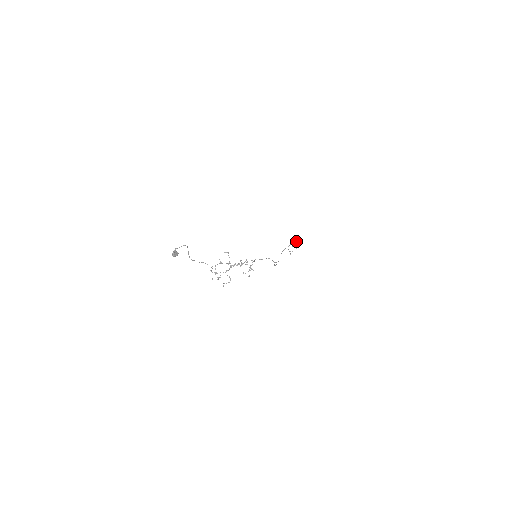
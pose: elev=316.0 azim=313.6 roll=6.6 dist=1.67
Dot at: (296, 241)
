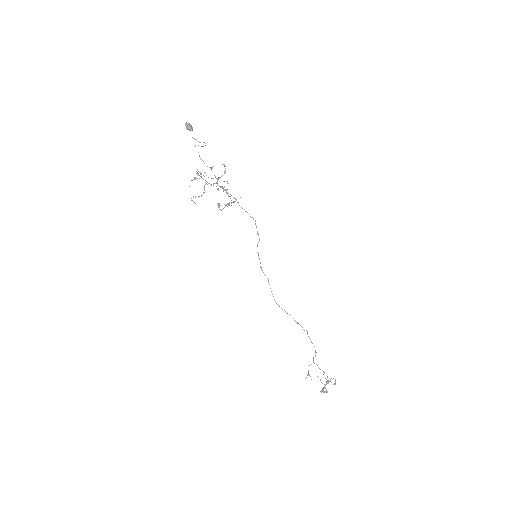
Dot at: (329, 381)
